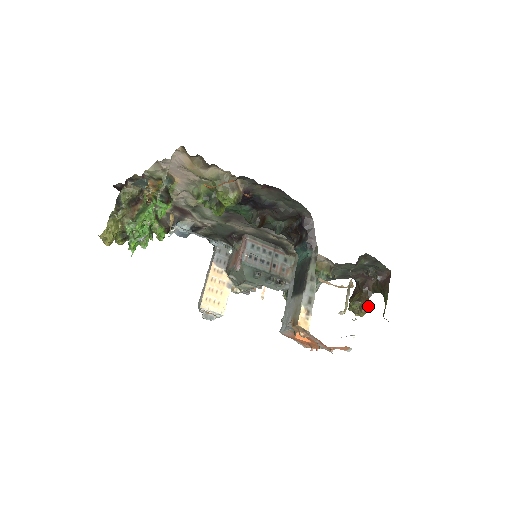
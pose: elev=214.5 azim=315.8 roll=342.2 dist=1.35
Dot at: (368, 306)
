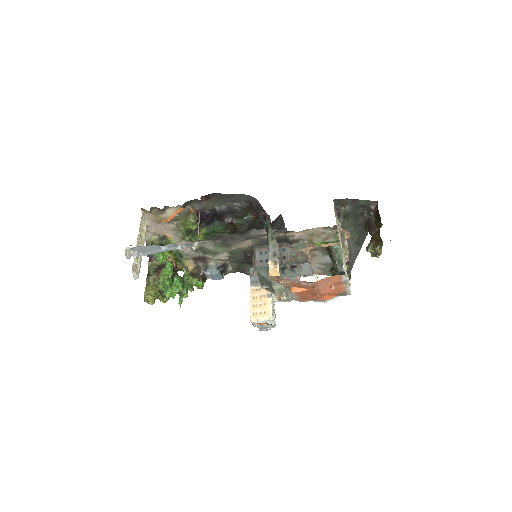
Dot at: (379, 242)
